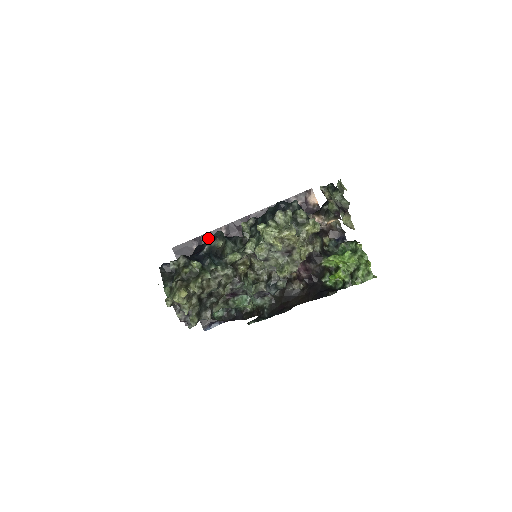
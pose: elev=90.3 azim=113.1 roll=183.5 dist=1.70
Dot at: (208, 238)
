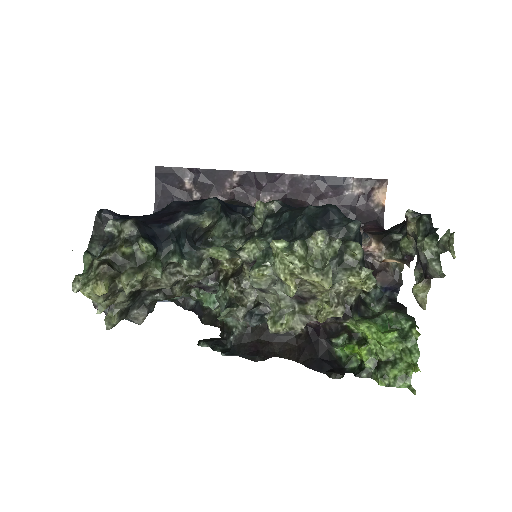
Dot at: (210, 177)
